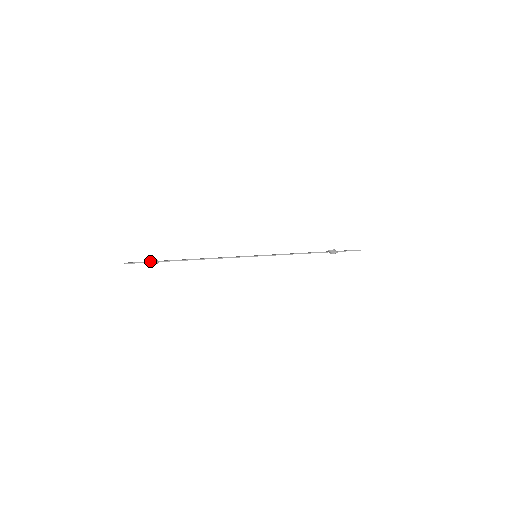
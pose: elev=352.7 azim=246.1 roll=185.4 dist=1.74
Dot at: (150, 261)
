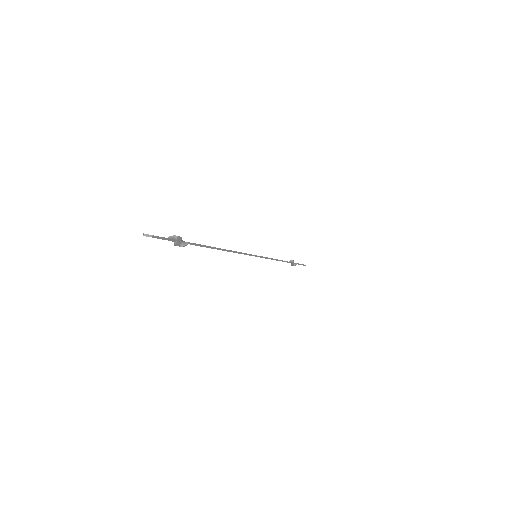
Dot at: (176, 239)
